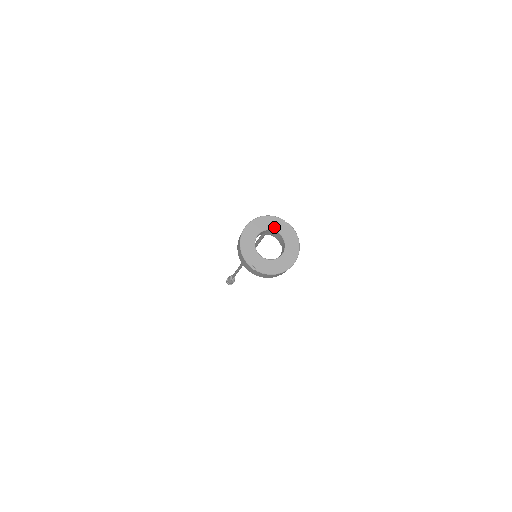
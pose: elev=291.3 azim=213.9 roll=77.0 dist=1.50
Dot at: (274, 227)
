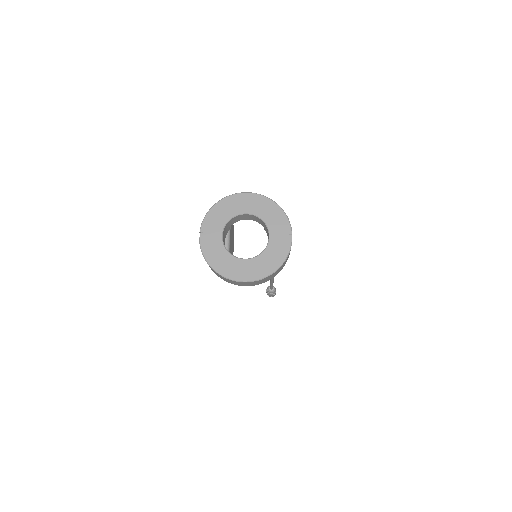
Dot at: (273, 226)
